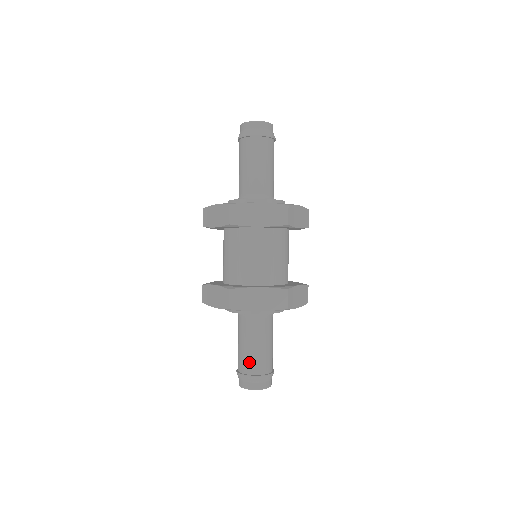
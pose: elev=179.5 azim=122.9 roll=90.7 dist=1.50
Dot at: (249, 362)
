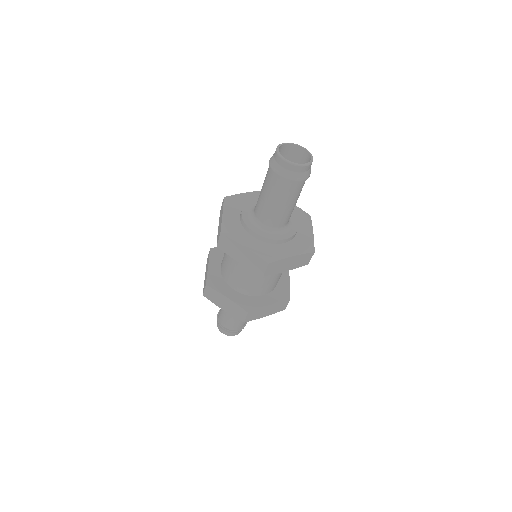
Dot at: (235, 325)
